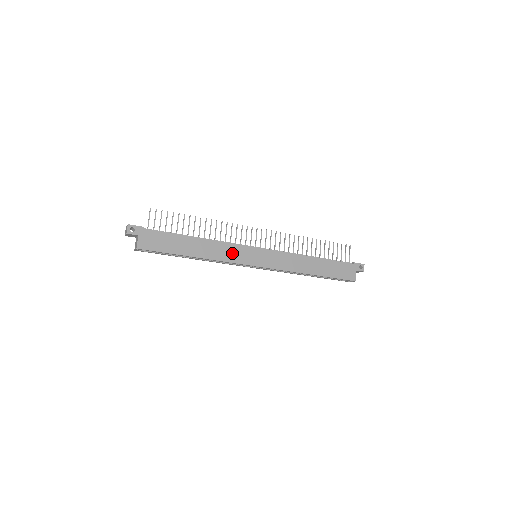
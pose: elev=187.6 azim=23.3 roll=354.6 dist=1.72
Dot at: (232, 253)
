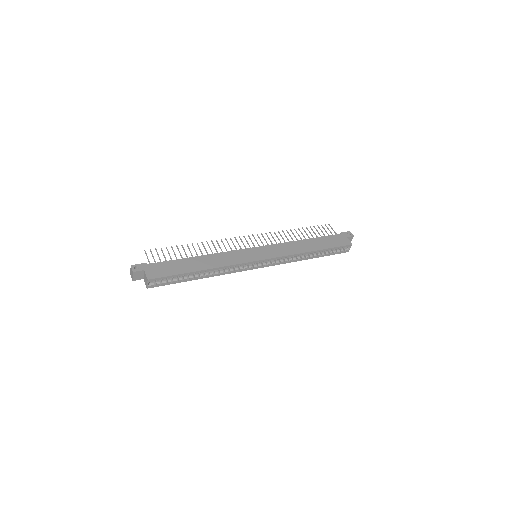
Dot at: (234, 257)
